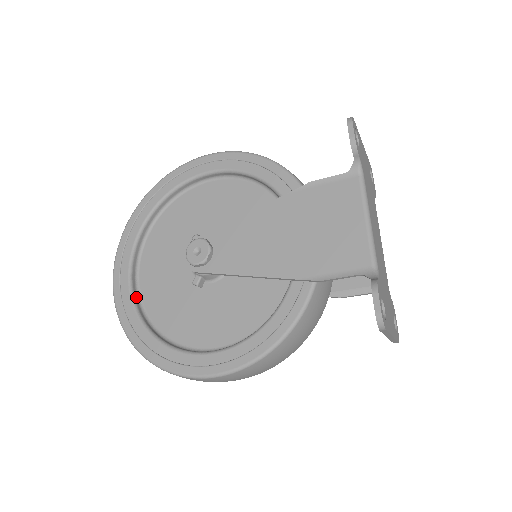
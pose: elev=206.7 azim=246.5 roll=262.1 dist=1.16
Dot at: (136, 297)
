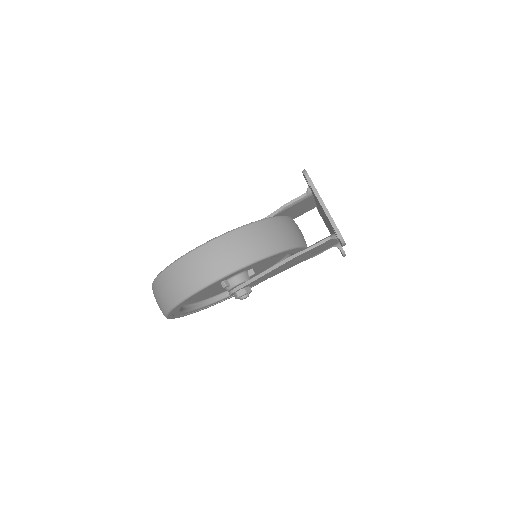
Dot at: occluded
